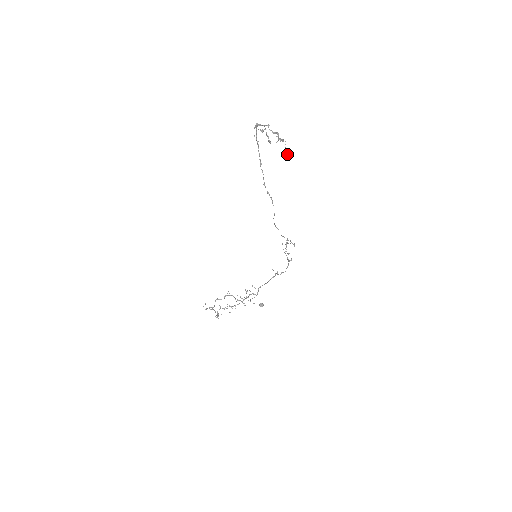
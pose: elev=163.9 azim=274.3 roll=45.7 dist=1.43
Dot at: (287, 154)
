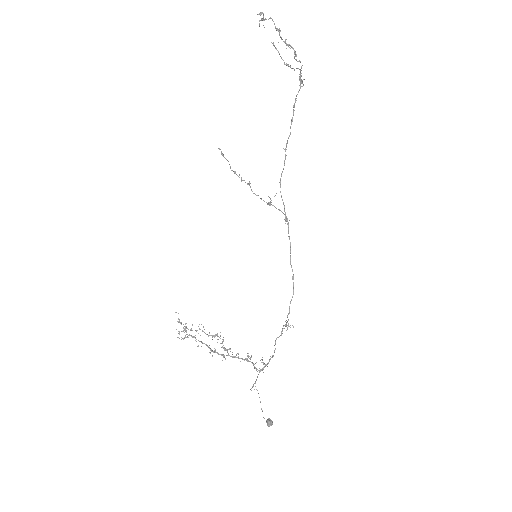
Dot at: (258, 14)
